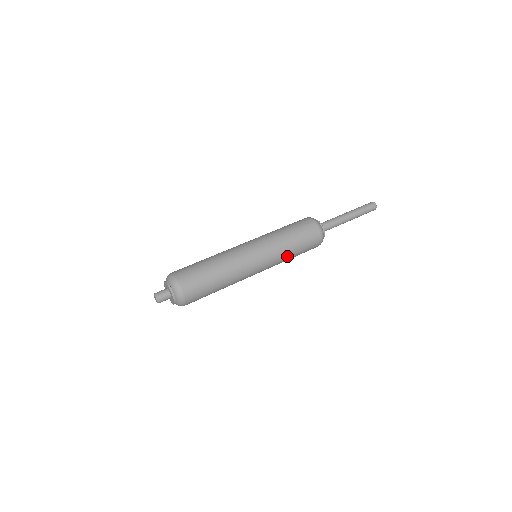
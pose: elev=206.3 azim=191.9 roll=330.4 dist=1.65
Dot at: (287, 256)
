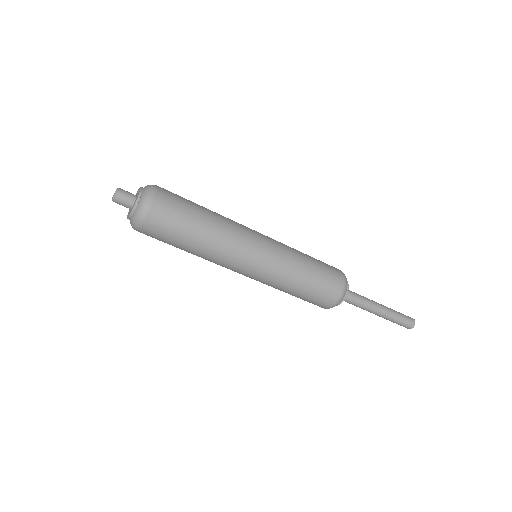
Dot at: (291, 281)
